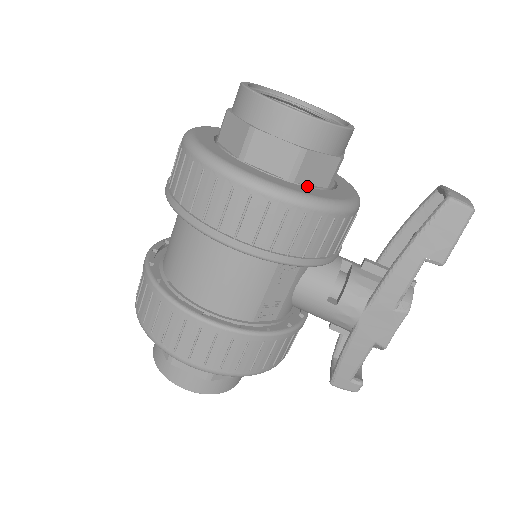
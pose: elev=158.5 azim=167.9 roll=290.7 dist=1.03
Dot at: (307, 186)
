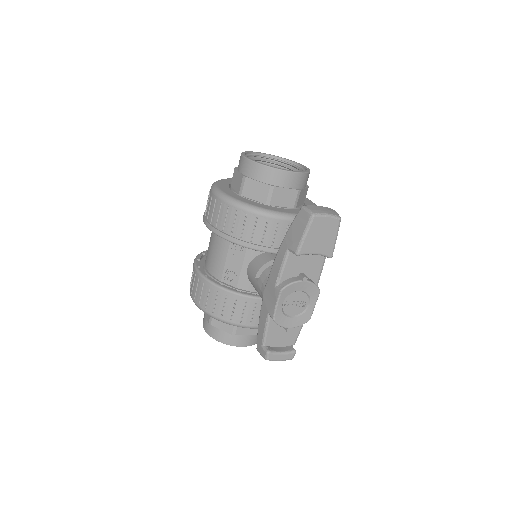
Dot at: (248, 199)
